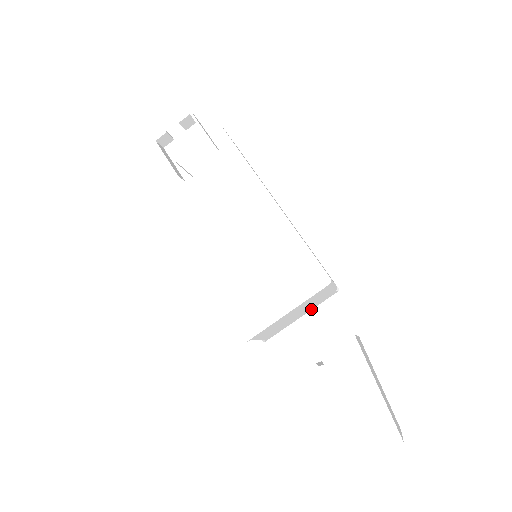
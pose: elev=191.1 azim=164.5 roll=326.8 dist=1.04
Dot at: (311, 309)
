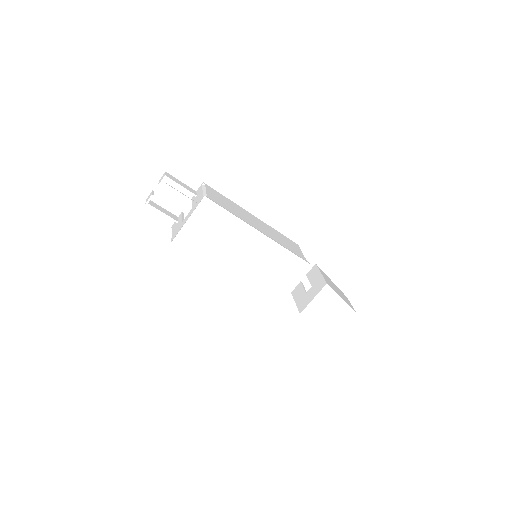
Dot at: occluded
